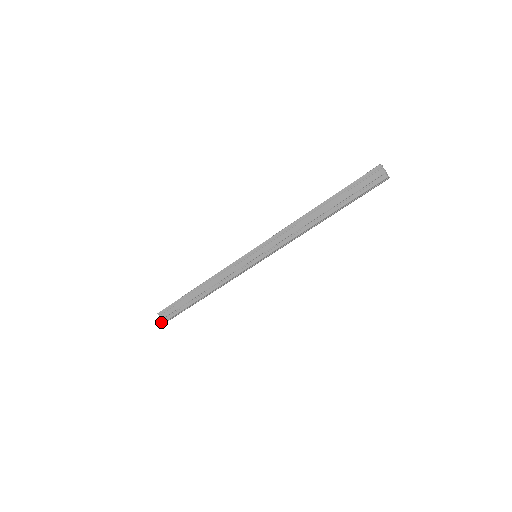
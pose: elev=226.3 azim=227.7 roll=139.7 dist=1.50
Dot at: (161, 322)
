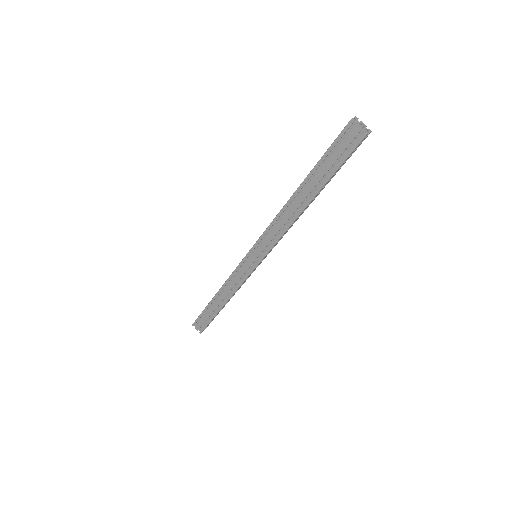
Dot at: occluded
